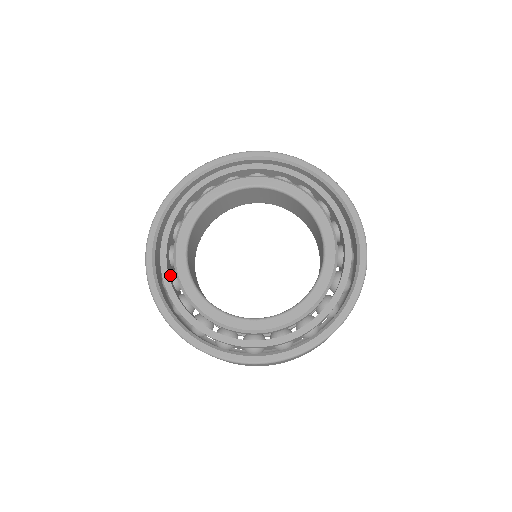
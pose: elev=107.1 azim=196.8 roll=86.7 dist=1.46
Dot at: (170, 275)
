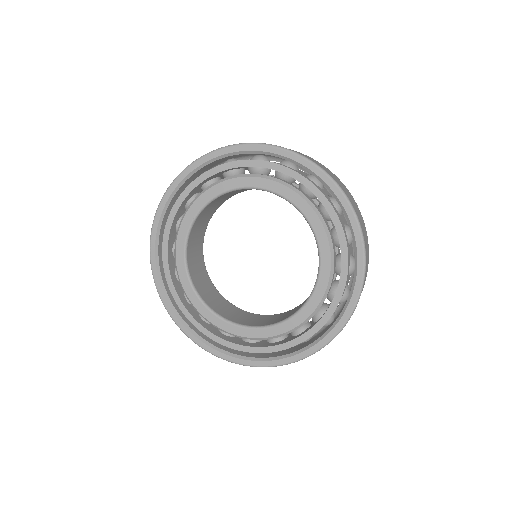
Dot at: (177, 221)
